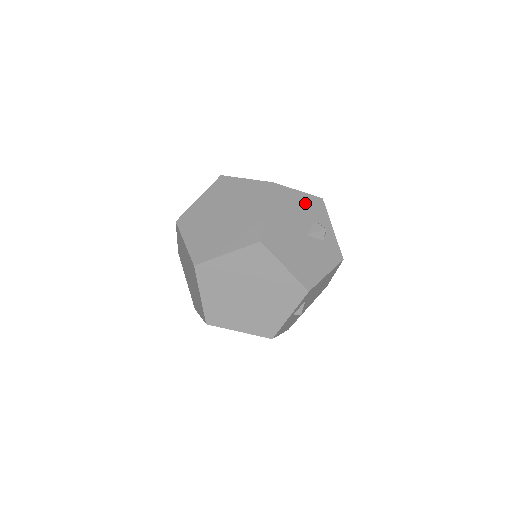
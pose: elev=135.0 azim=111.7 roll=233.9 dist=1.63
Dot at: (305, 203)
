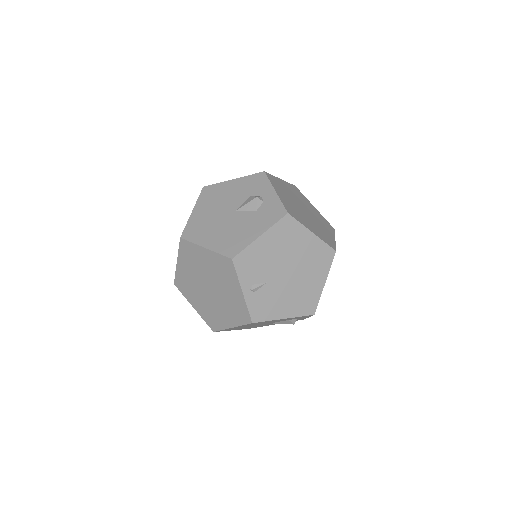
Dot at: (286, 319)
